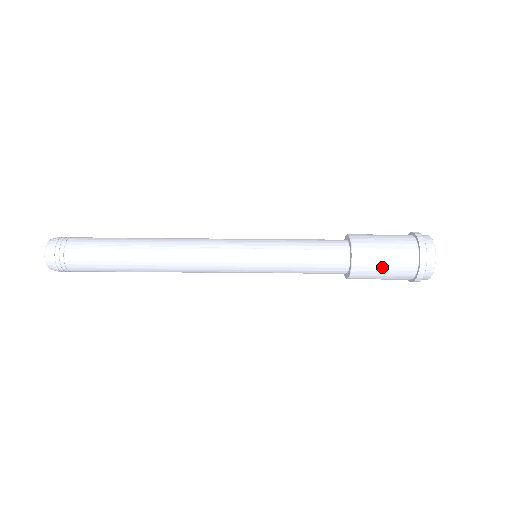
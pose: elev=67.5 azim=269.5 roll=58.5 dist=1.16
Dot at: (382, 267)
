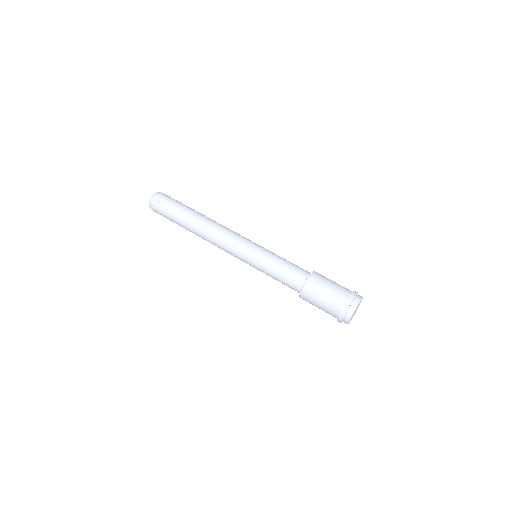
Dot at: (330, 282)
